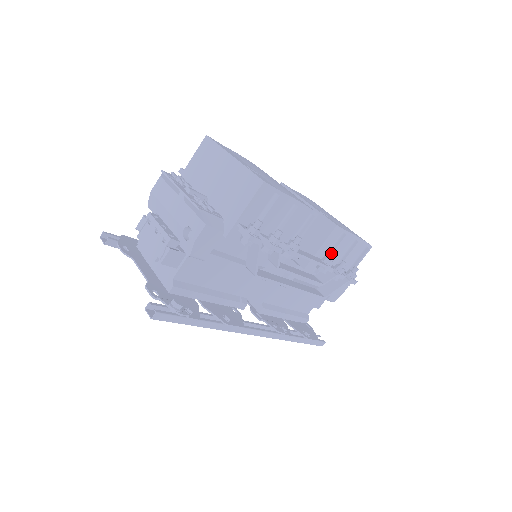
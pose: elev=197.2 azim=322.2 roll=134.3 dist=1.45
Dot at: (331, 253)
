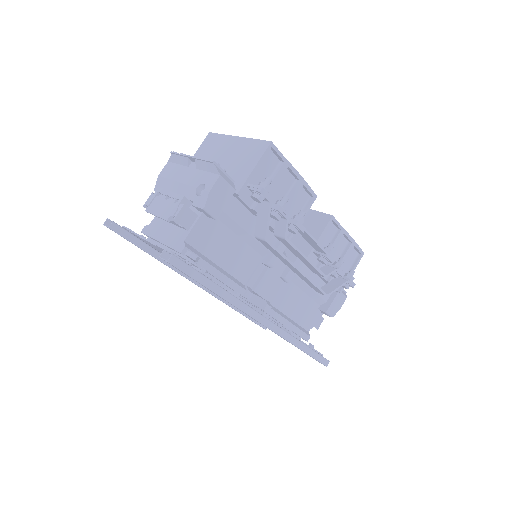
Dot at: (330, 243)
